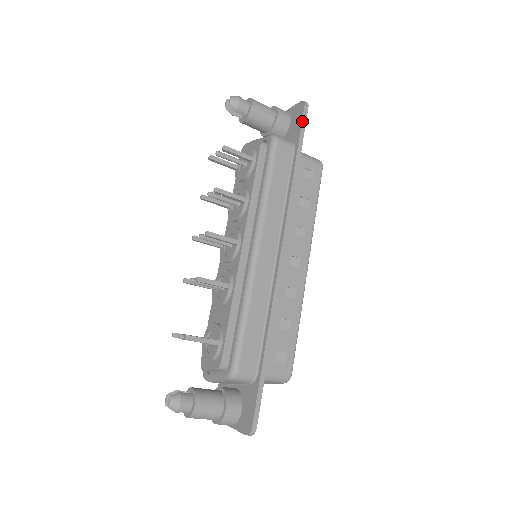
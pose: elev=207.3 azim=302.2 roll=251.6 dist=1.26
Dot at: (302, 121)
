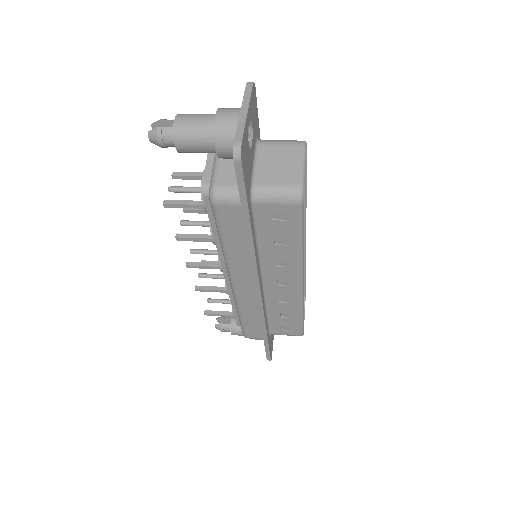
Dot at: (237, 182)
